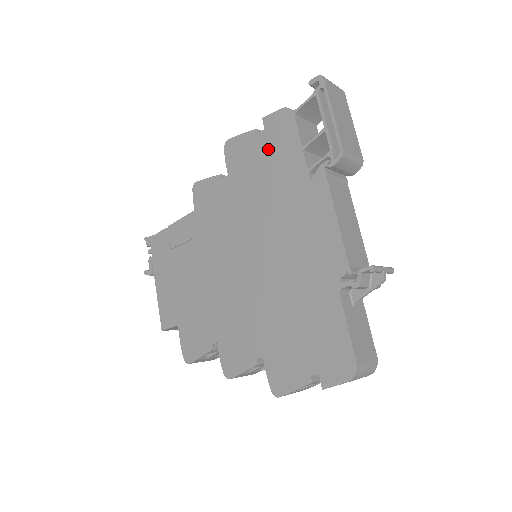
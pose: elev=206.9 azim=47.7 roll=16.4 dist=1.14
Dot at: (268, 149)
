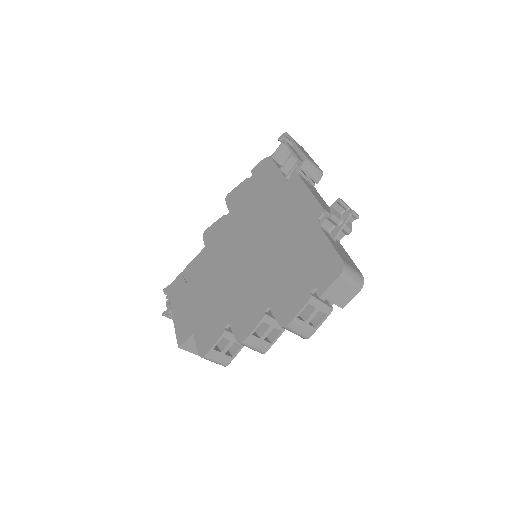
Dot at: (256, 183)
